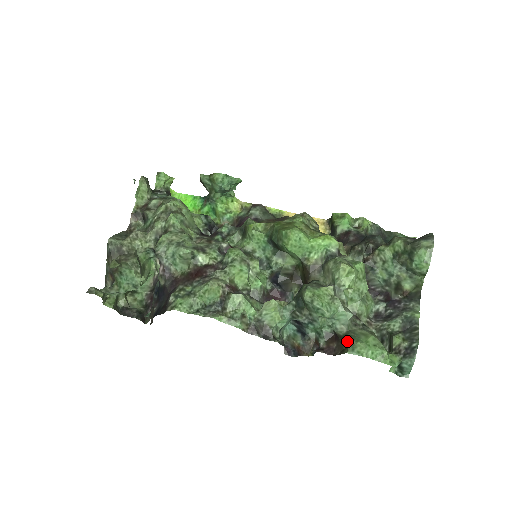
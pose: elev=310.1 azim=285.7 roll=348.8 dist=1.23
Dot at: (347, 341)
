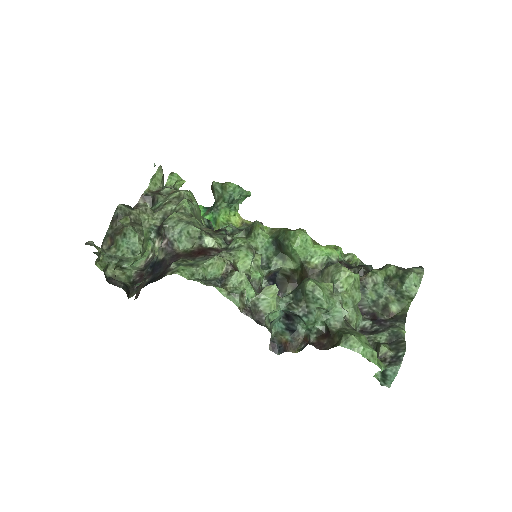
Dot at: (340, 336)
